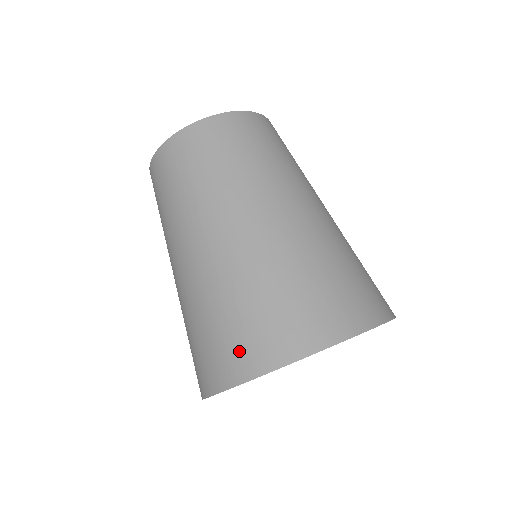
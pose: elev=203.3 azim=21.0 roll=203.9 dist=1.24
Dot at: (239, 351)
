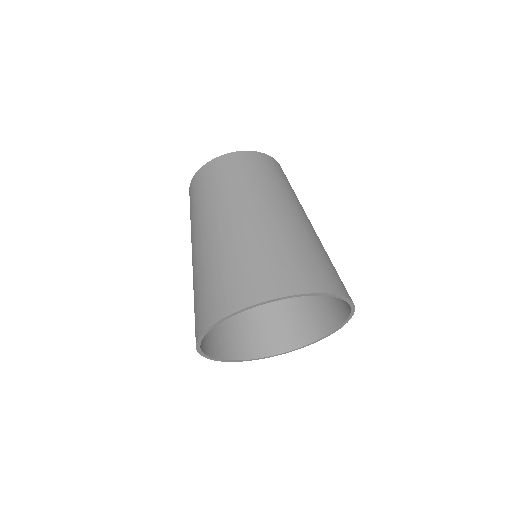
Dot at: (309, 275)
